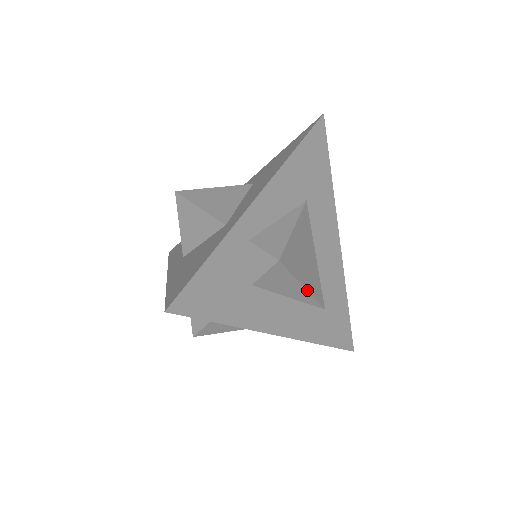
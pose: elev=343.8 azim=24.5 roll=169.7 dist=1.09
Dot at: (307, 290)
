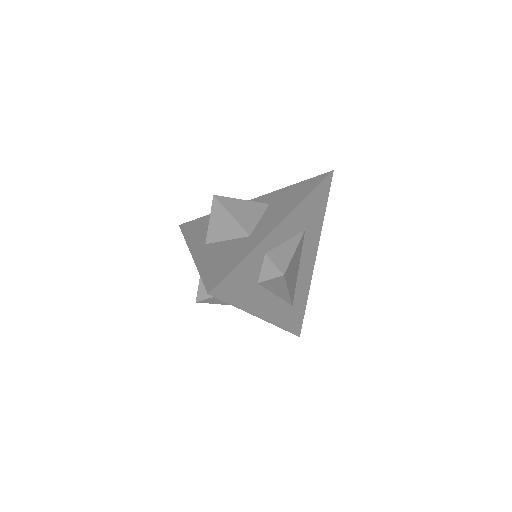
Dot at: (289, 293)
